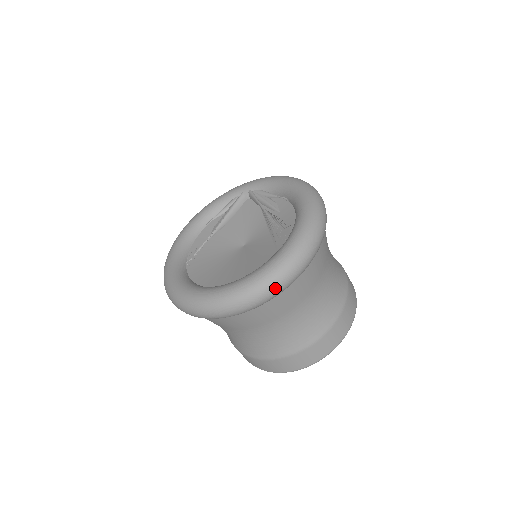
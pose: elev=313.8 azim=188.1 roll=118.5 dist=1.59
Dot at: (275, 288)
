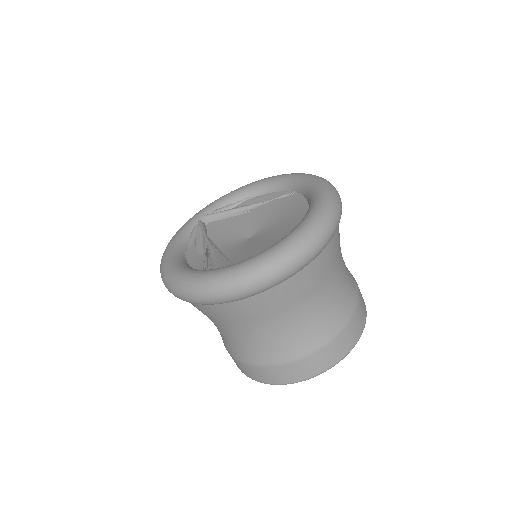
Dot at: (340, 204)
